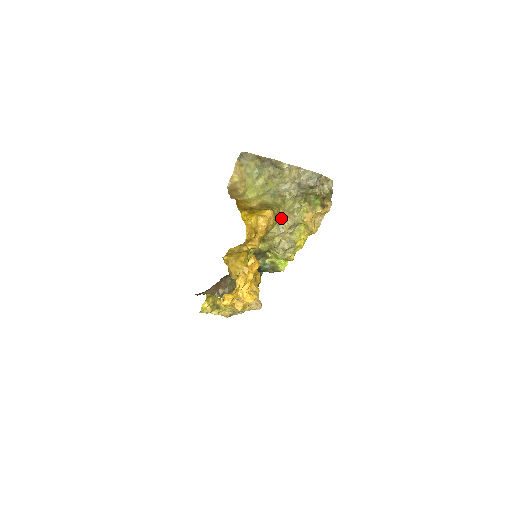
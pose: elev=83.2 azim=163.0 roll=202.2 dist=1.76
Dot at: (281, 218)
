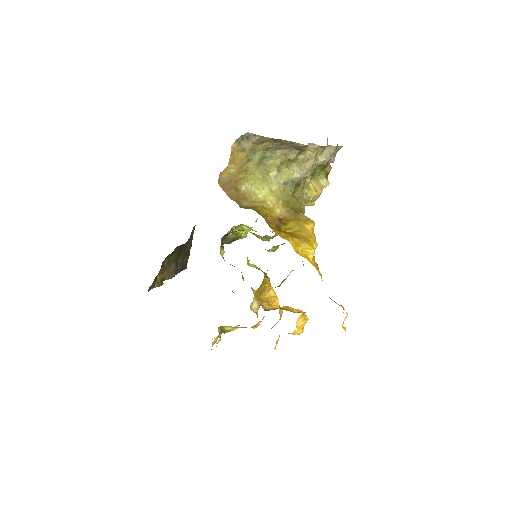
Dot at: occluded
